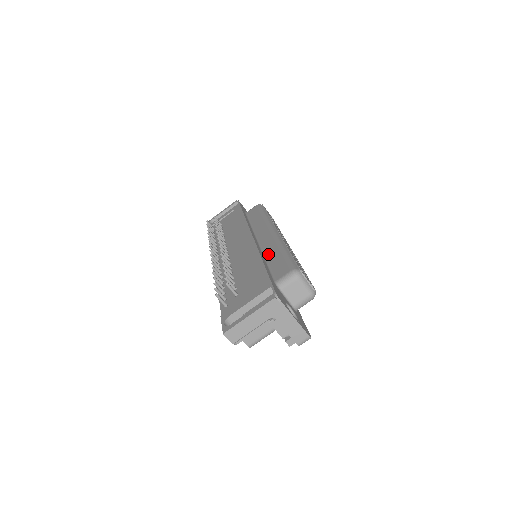
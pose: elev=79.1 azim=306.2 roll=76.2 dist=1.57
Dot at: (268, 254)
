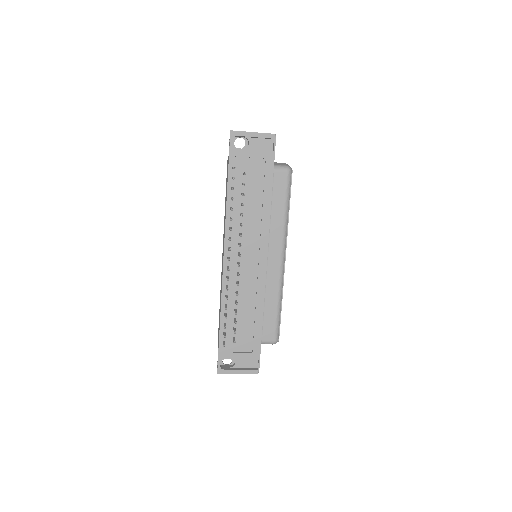
Dot at: (268, 297)
